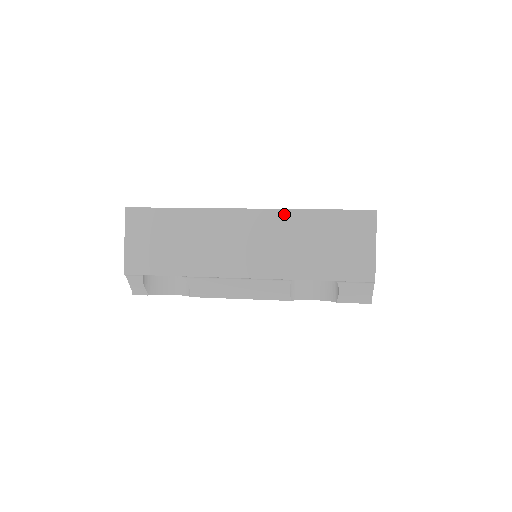
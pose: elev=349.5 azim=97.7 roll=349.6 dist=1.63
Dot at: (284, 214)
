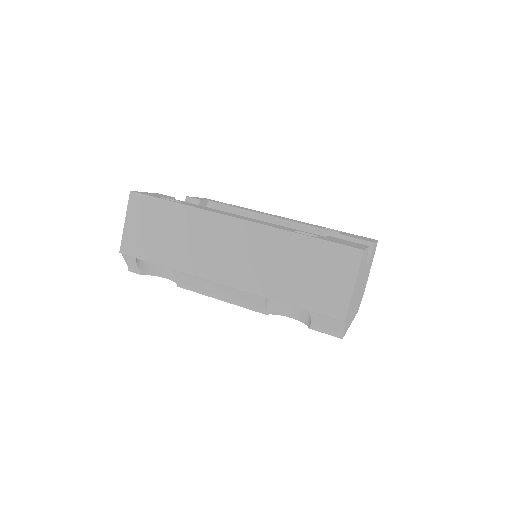
Dot at: (271, 232)
